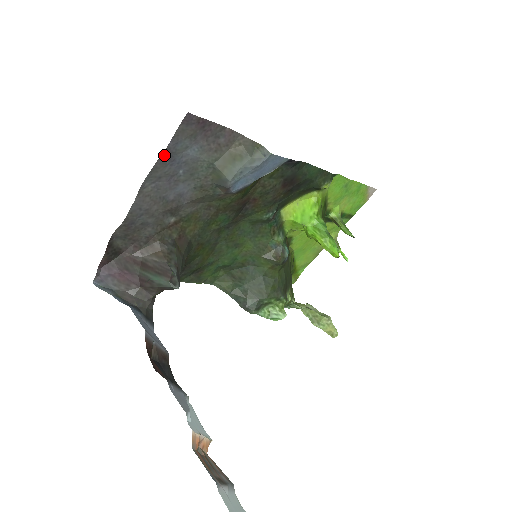
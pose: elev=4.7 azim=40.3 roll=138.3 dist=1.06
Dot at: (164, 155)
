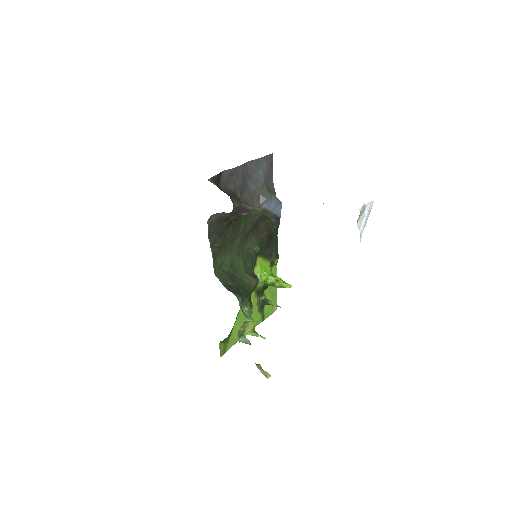
Dot at: (259, 160)
